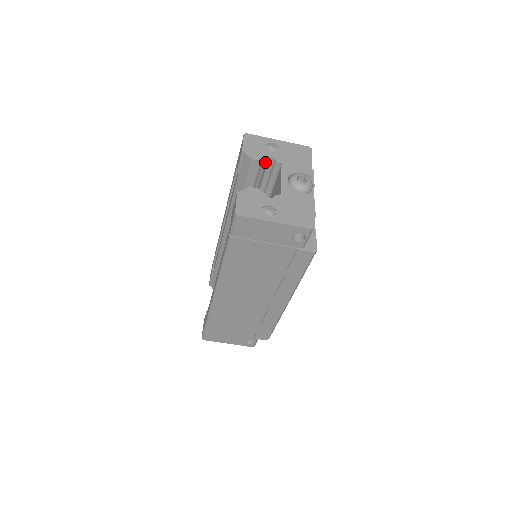
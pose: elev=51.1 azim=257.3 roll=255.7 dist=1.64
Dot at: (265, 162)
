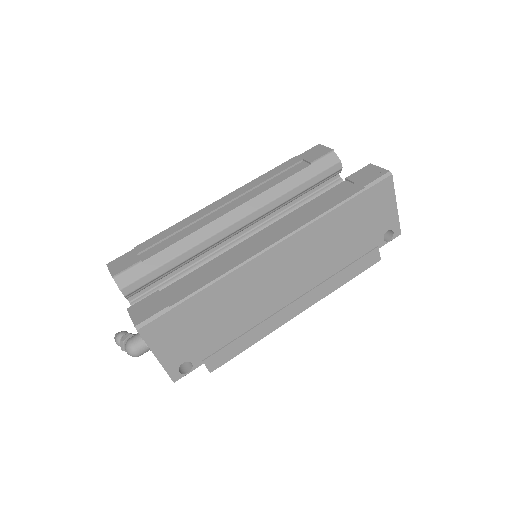
Dot at: (338, 173)
